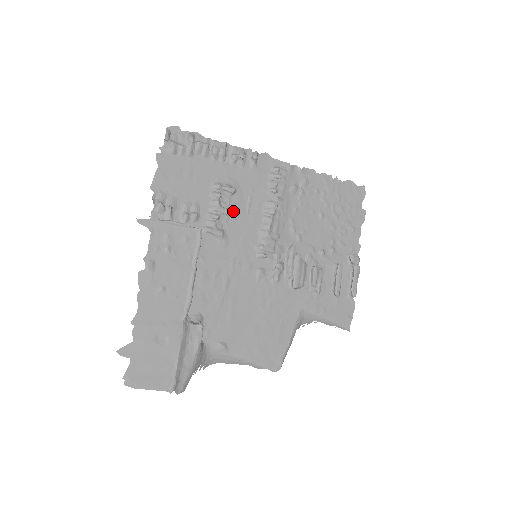
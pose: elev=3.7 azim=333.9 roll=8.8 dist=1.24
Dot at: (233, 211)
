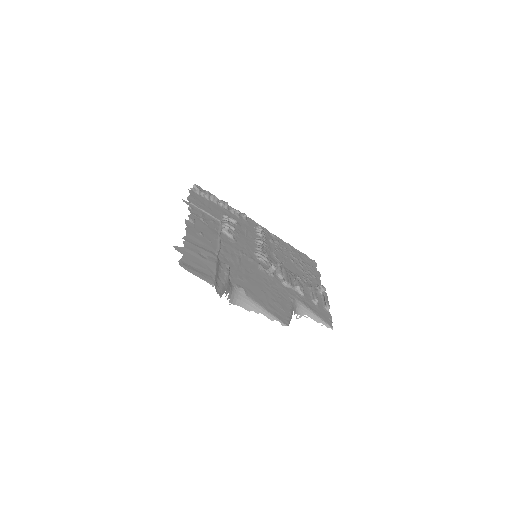
Dot at: (237, 231)
